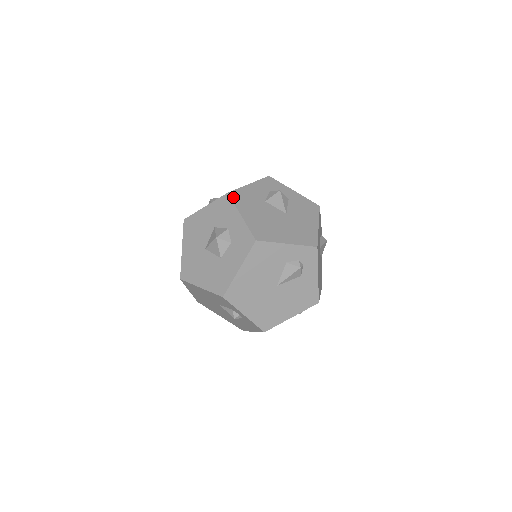
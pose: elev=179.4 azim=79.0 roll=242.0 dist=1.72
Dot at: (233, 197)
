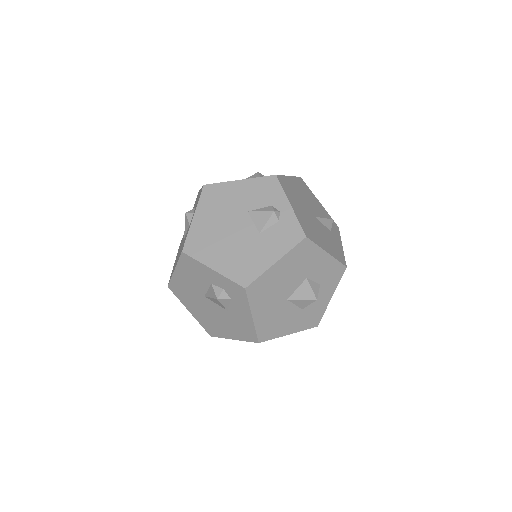
Dot at: occluded
